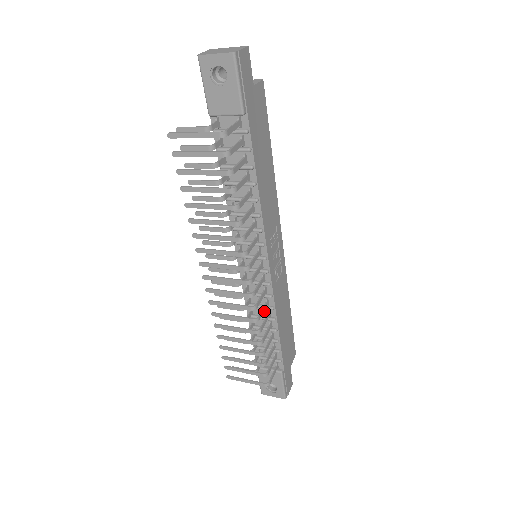
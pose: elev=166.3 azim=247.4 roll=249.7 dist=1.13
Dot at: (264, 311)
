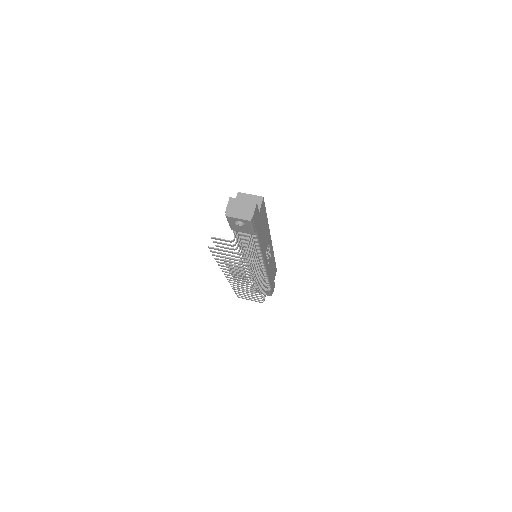
Dot at: occluded
